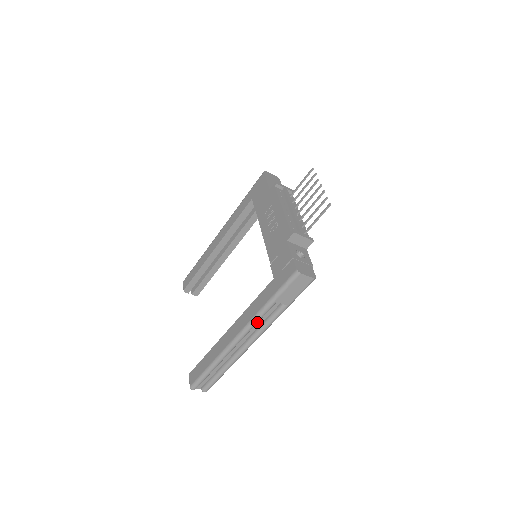
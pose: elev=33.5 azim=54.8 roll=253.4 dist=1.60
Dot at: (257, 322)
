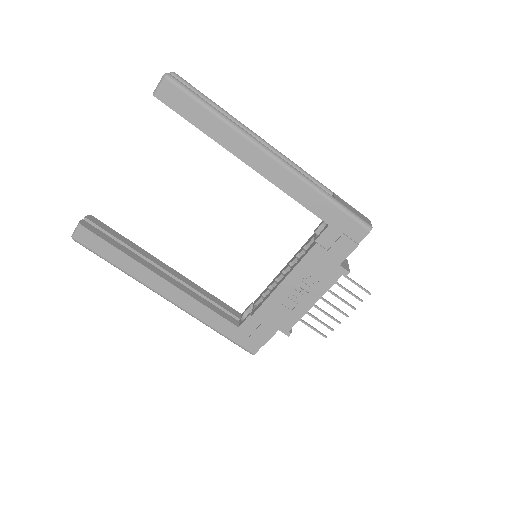
Dot at: occluded
